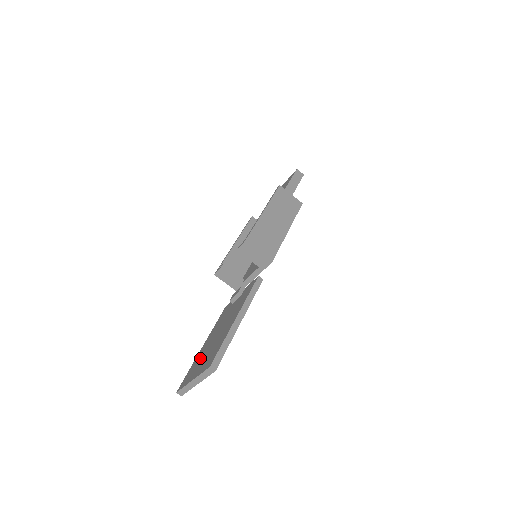
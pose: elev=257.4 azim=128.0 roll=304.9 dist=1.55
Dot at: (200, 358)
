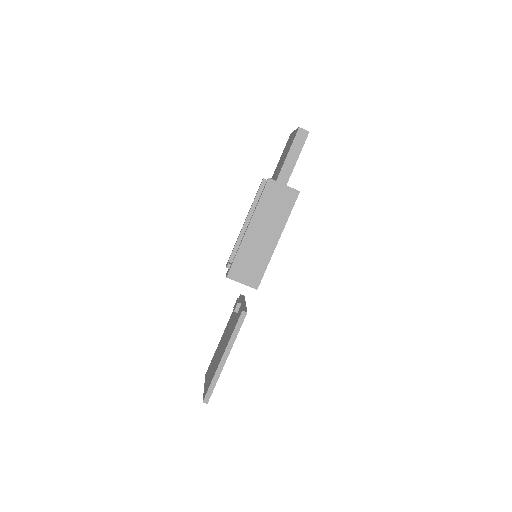
Dot at: (214, 359)
